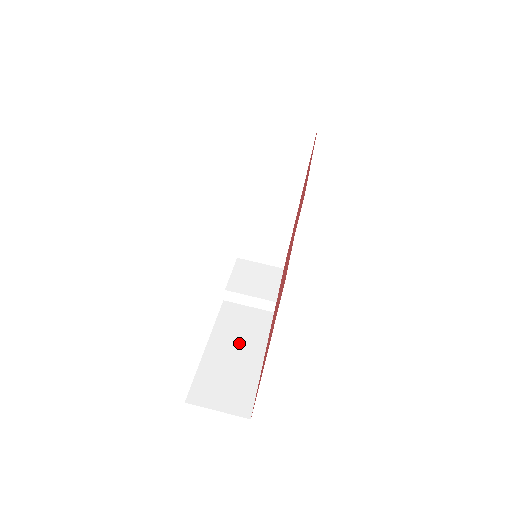
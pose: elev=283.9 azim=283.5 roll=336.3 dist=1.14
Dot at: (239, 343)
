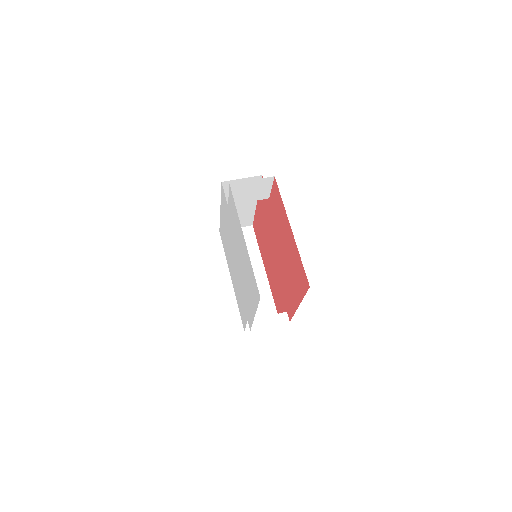
Dot at: occluded
